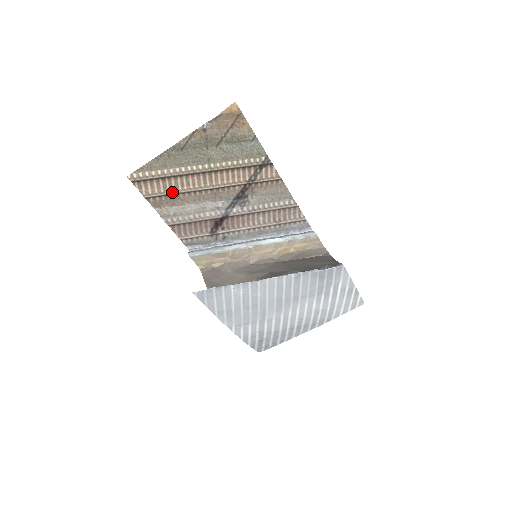
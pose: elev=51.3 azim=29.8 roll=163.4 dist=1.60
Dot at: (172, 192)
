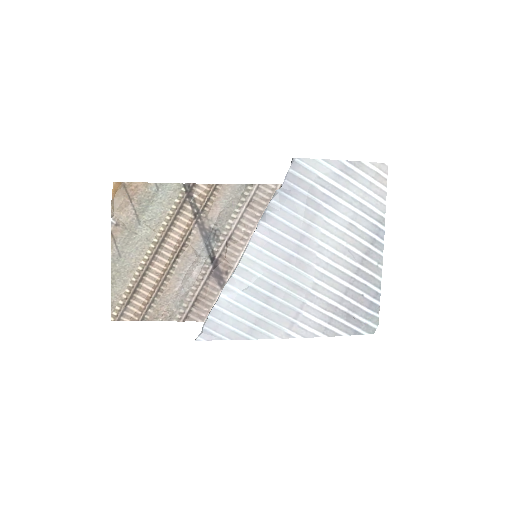
Dot at: (153, 293)
